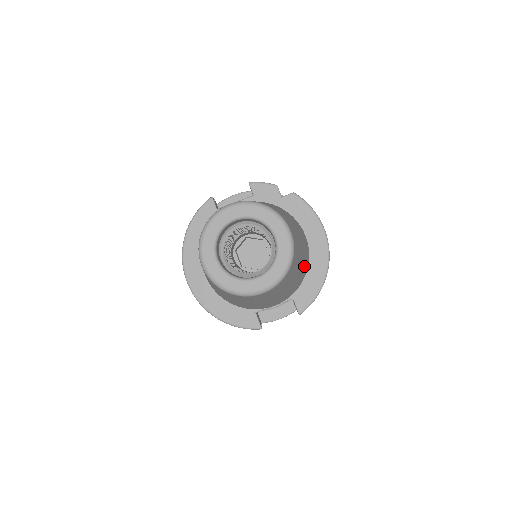
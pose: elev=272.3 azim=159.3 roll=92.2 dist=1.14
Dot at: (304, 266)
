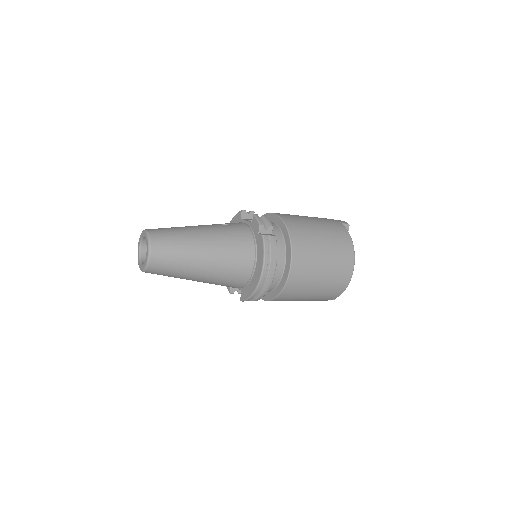
Dot at: (221, 277)
